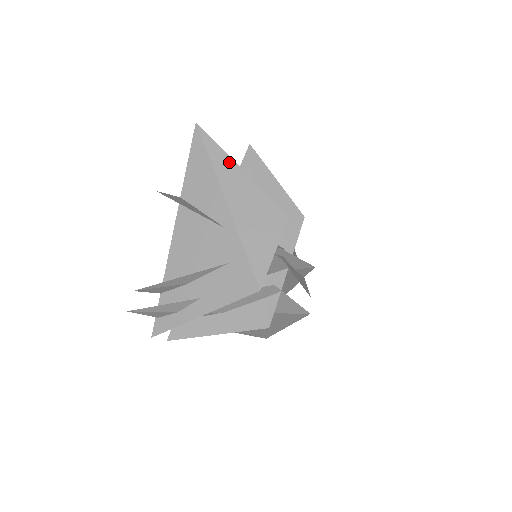
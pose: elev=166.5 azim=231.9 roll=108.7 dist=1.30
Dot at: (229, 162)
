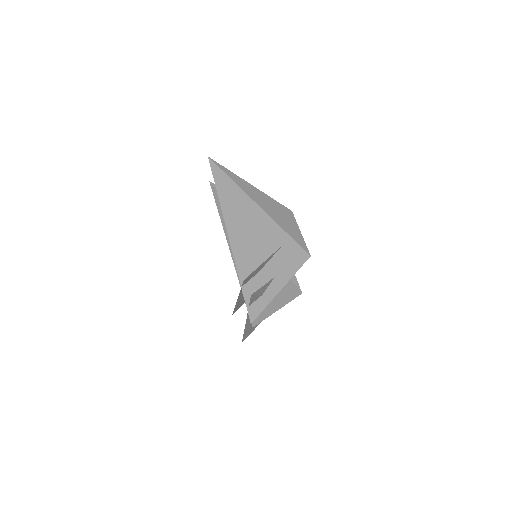
Dot at: (243, 181)
